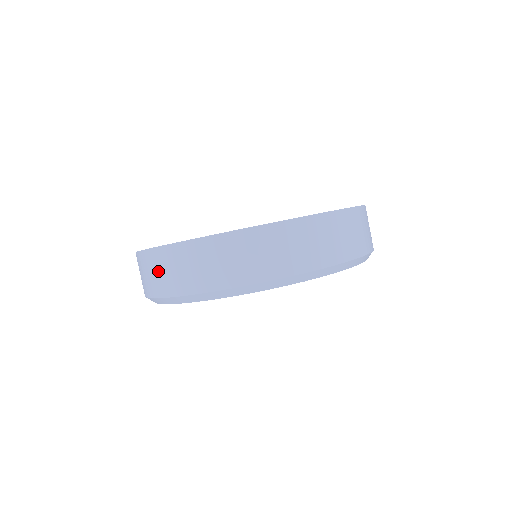
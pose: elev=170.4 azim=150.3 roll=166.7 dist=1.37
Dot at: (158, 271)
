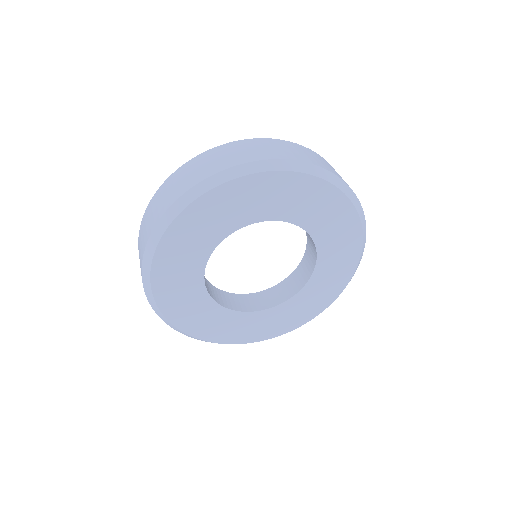
Dot at: (158, 203)
